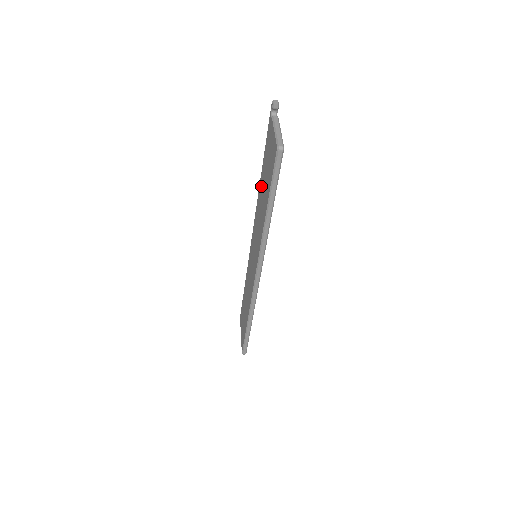
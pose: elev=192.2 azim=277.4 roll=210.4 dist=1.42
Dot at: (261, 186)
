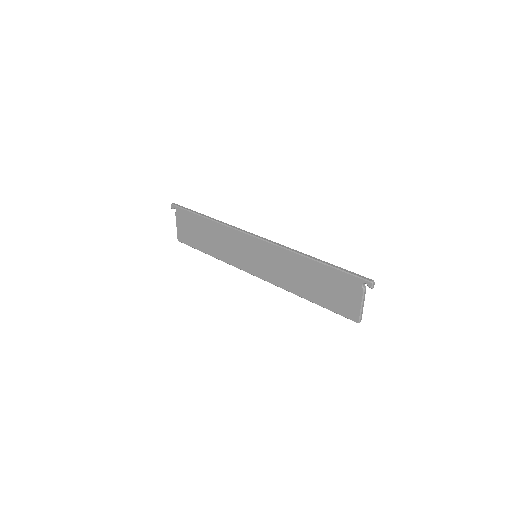
Dot at: (307, 268)
